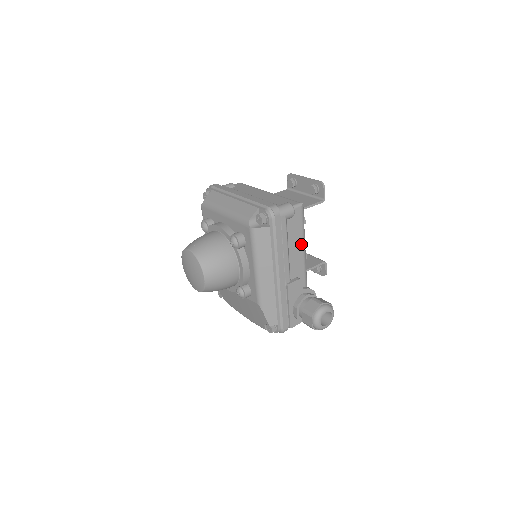
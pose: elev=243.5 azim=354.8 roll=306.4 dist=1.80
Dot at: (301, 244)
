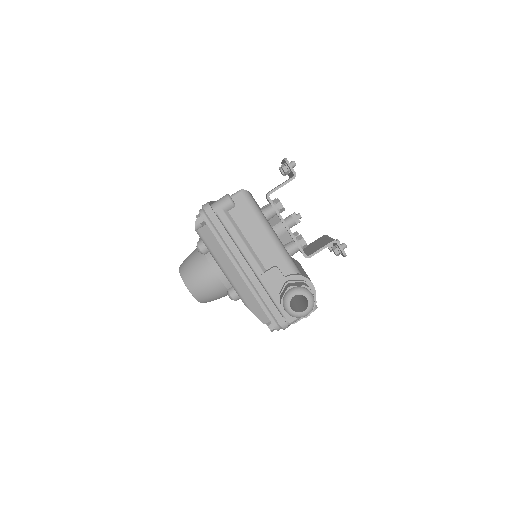
Dot at: (262, 230)
